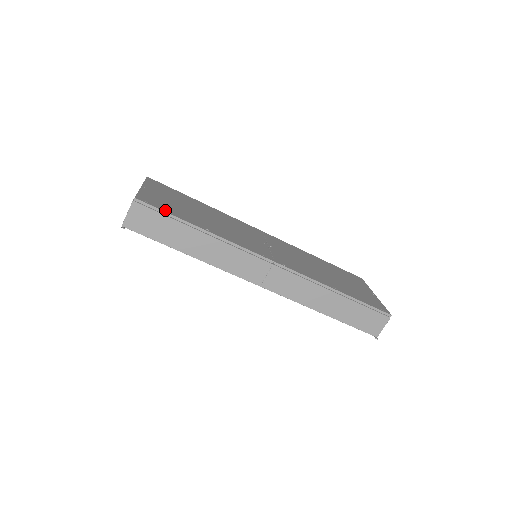
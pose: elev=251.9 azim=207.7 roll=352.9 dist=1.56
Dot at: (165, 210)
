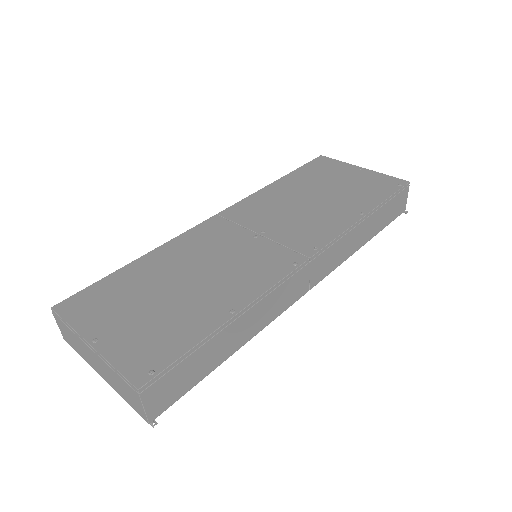
Dot at: (177, 353)
